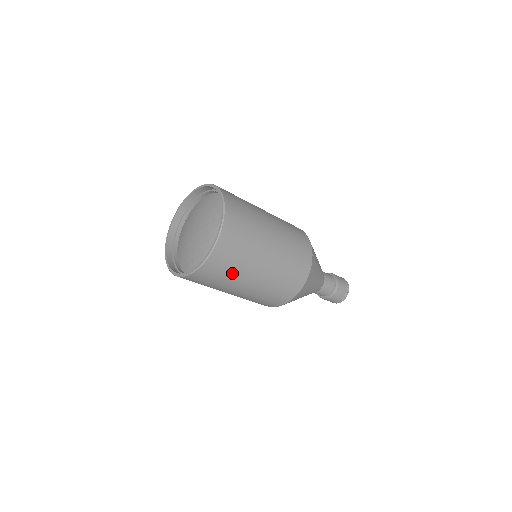
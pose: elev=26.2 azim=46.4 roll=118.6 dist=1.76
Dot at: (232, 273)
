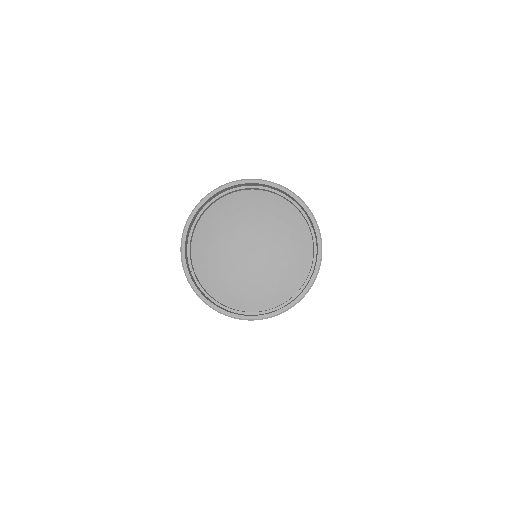
Dot at: occluded
